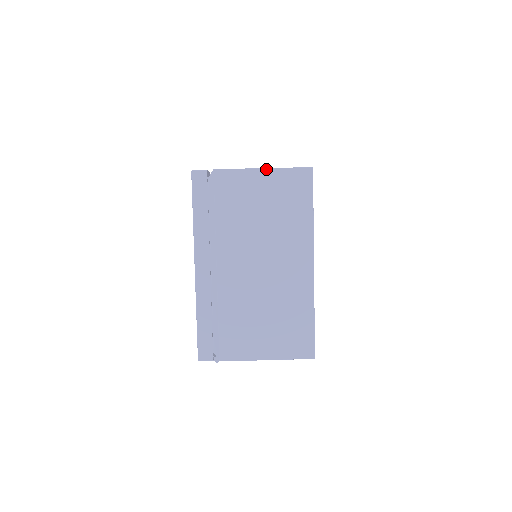
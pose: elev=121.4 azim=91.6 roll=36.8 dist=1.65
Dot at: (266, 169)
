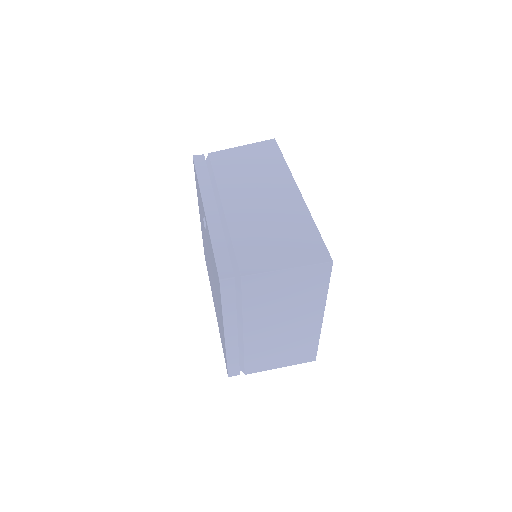
Dot at: (290, 269)
